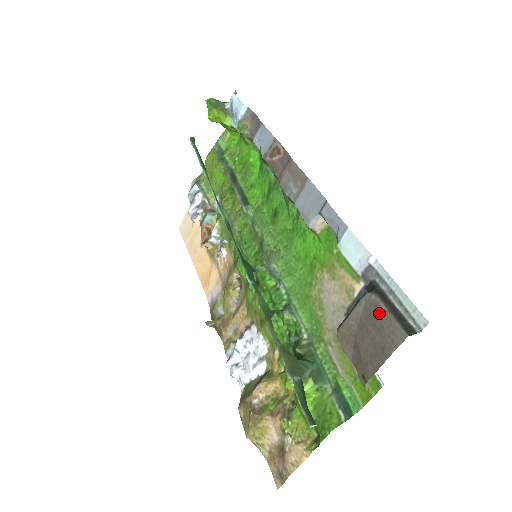
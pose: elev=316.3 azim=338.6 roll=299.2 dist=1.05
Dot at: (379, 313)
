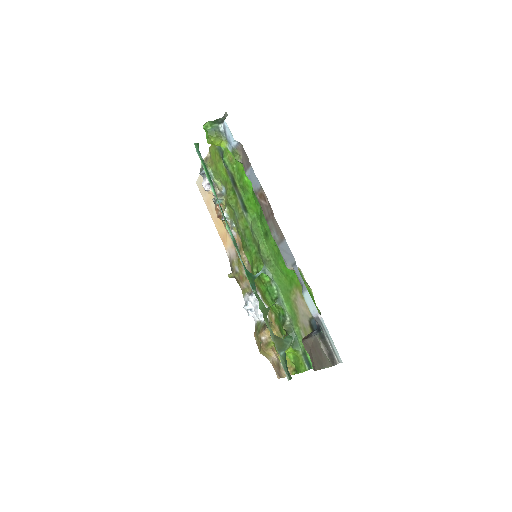
Dot at: (320, 349)
